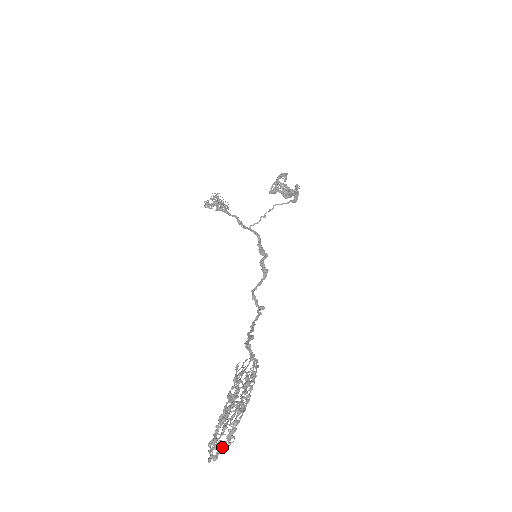
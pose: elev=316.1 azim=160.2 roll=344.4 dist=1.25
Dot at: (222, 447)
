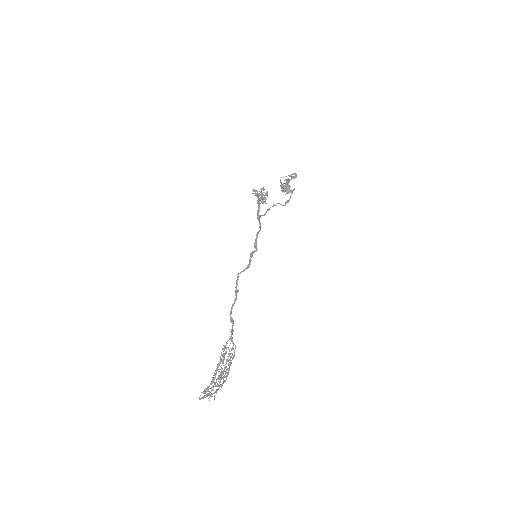
Dot at: (208, 394)
